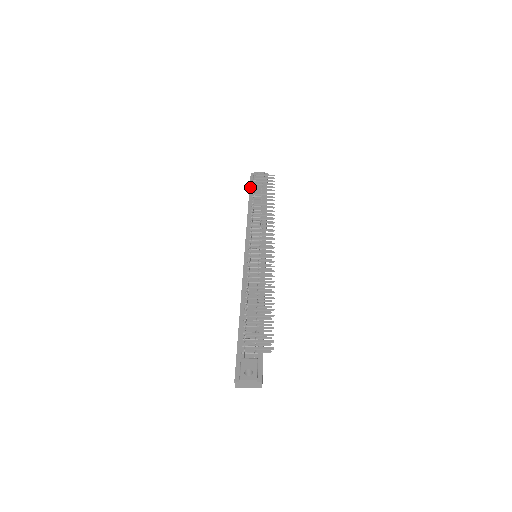
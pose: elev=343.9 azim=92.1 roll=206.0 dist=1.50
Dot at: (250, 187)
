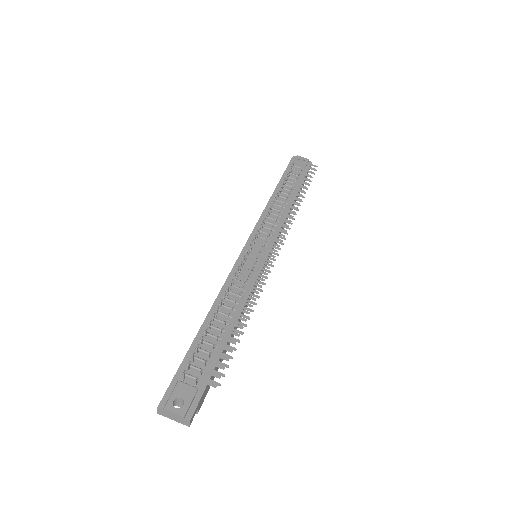
Dot at: (285, 171)
